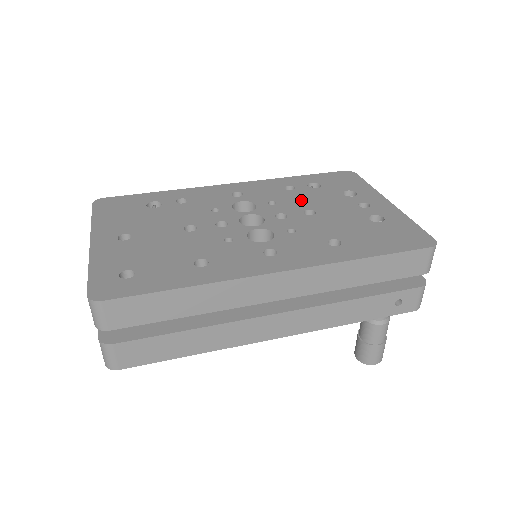
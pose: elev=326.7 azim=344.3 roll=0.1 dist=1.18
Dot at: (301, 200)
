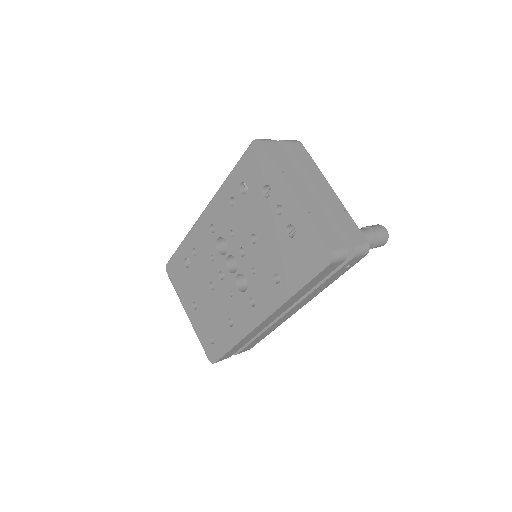
Dot at: (244, 221)
